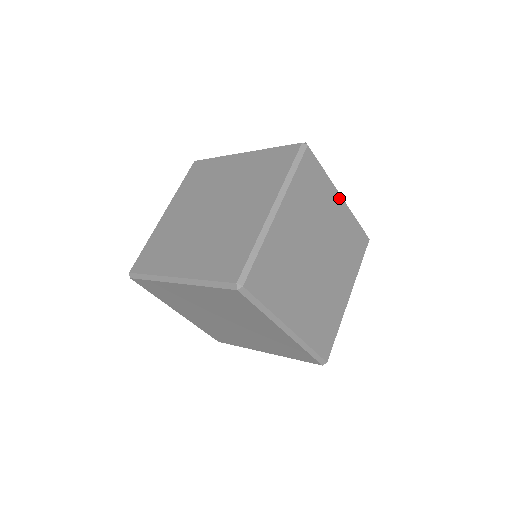
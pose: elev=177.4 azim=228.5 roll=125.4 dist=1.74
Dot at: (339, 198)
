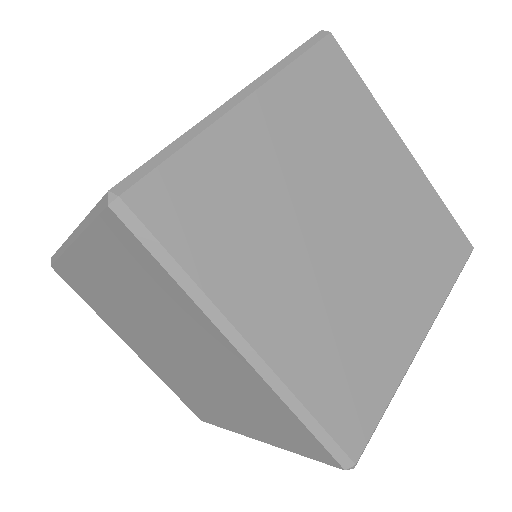
Dot at: (401, 147)
